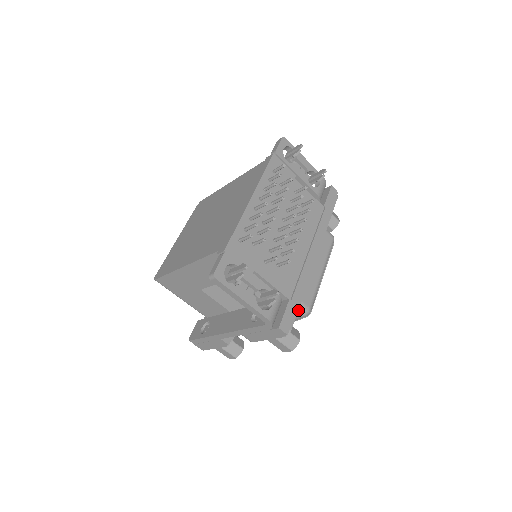
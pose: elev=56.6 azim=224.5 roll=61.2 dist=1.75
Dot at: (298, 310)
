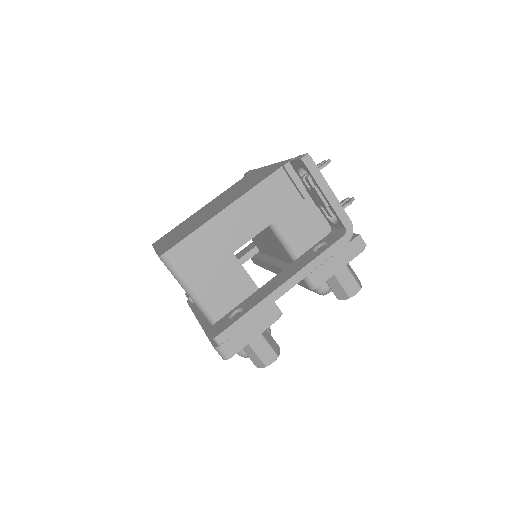
Dot at: occluded
